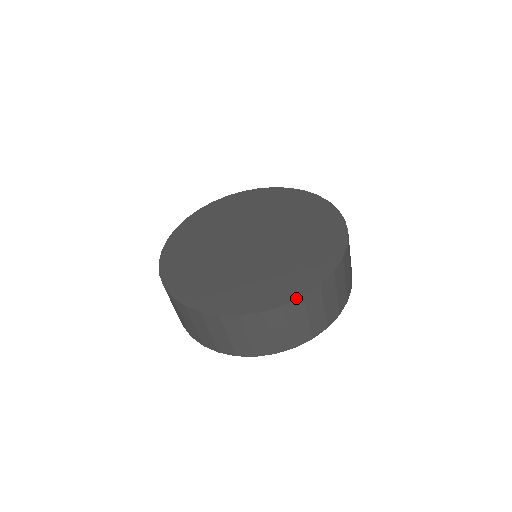
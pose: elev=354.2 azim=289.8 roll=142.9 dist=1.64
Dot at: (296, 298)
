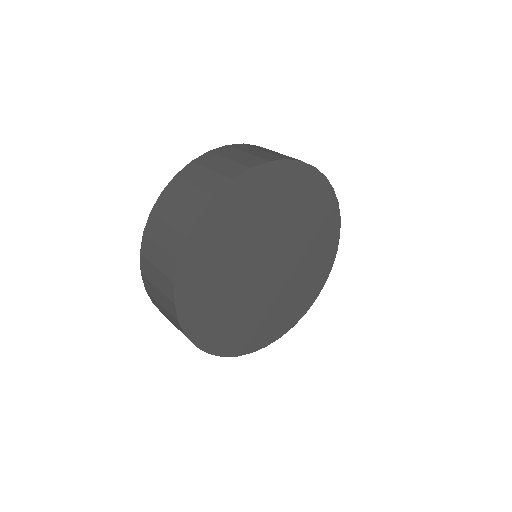
Dot at: occluded
